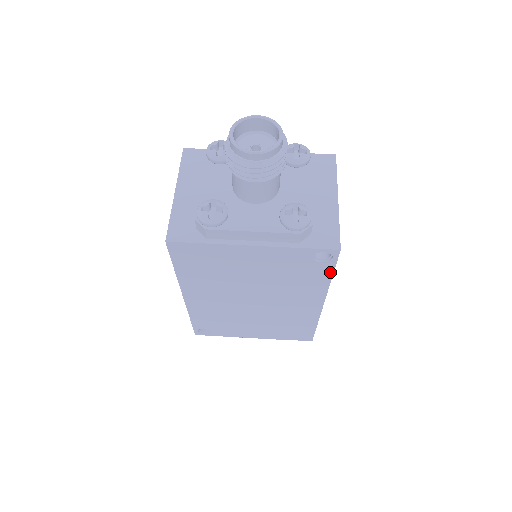
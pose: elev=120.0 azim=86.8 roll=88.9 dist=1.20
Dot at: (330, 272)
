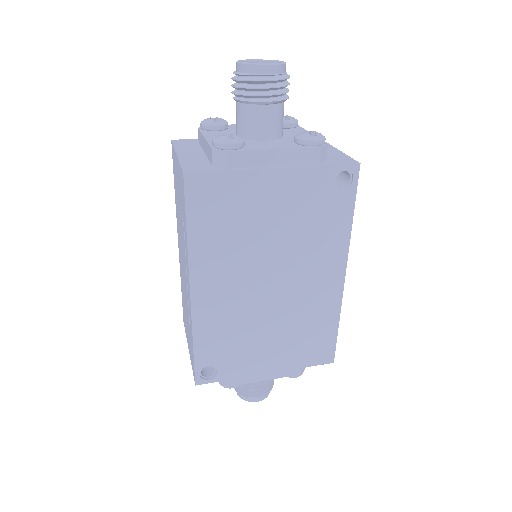
Dot at: (351, 207)
